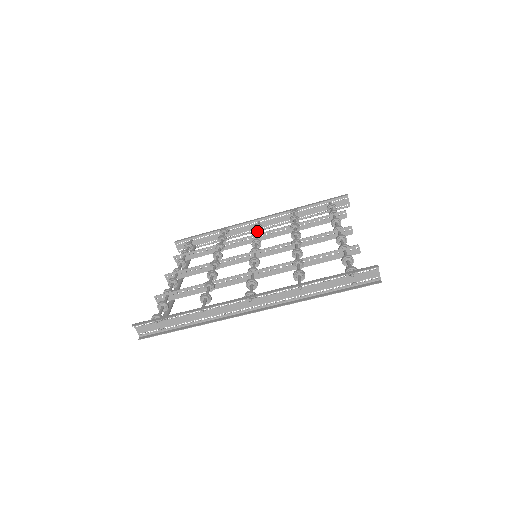
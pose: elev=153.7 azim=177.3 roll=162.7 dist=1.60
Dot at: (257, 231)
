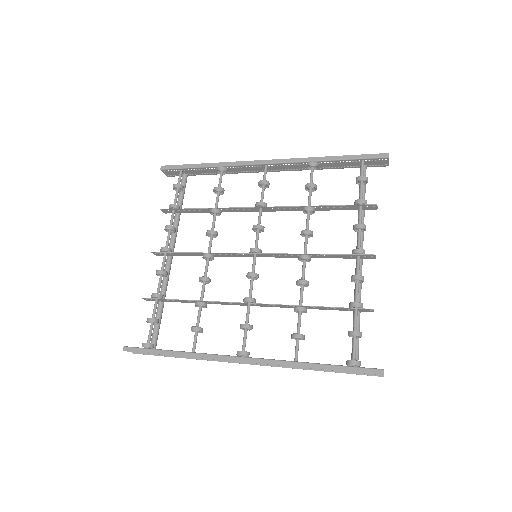
Dot at: (261, 203)
